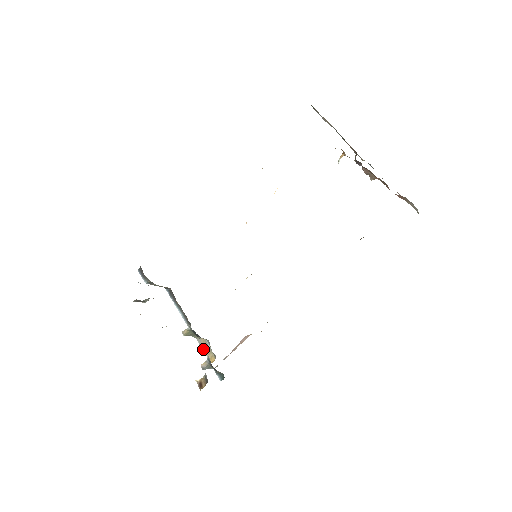
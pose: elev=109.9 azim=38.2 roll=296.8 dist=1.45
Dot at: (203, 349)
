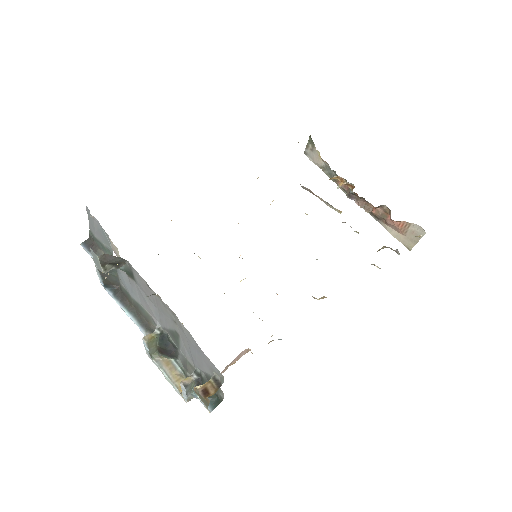
Dot at: (167, 373)
